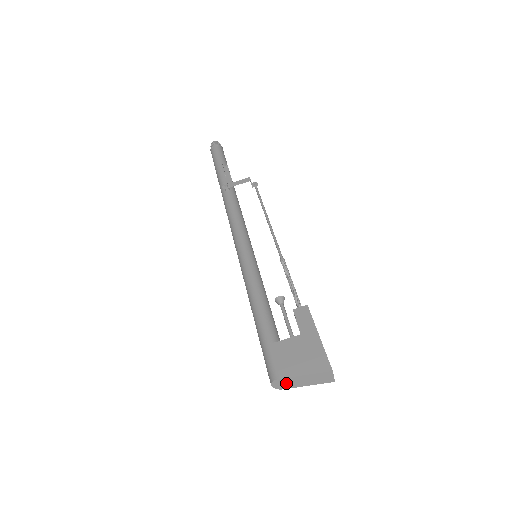
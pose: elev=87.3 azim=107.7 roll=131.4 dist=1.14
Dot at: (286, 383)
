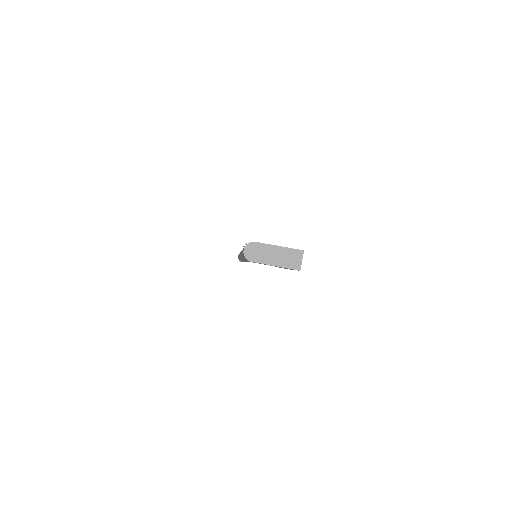
Dot at: (258, 252)
